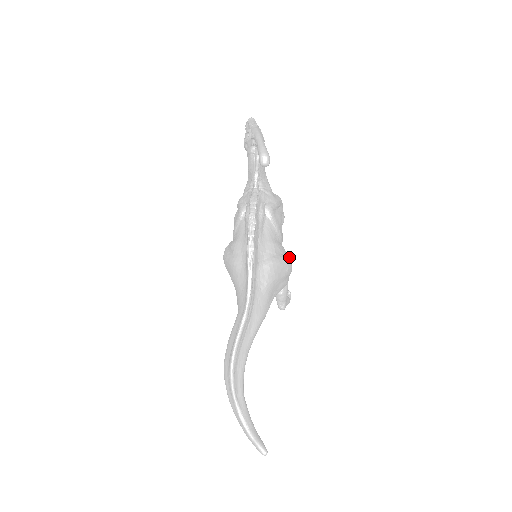
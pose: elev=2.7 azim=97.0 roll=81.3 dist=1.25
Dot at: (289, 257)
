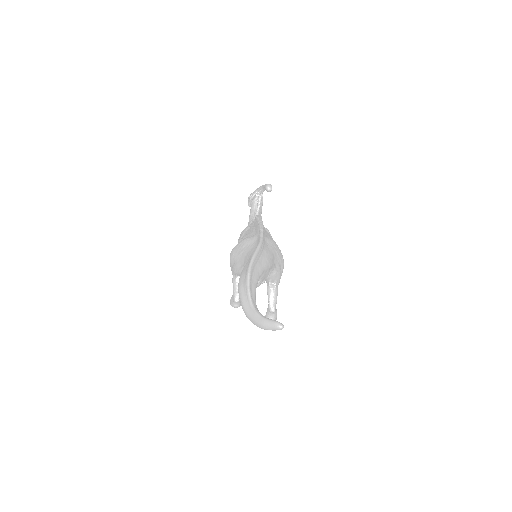
Dot at: occluded
